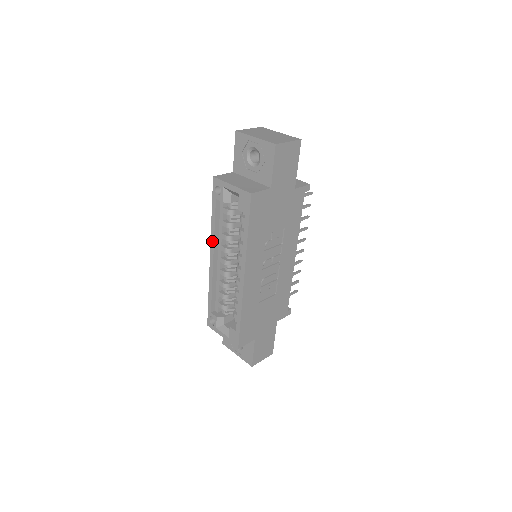
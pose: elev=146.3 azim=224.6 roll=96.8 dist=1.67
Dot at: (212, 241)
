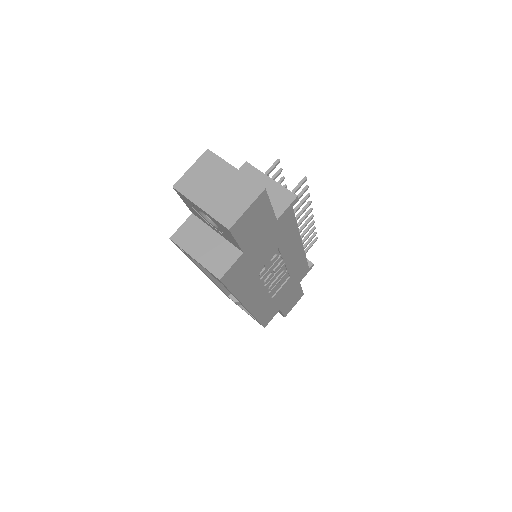
Dot at: (200, 269)
